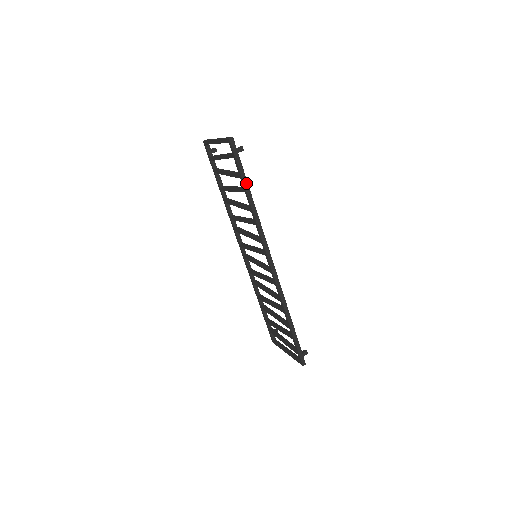
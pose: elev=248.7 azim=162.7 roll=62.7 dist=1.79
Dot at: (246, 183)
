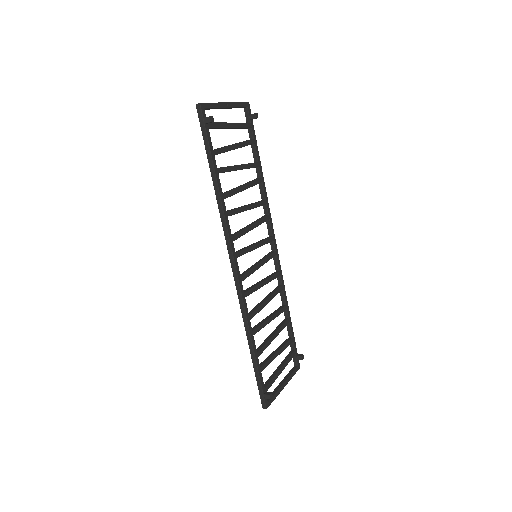
Dot at: (211, 163)
